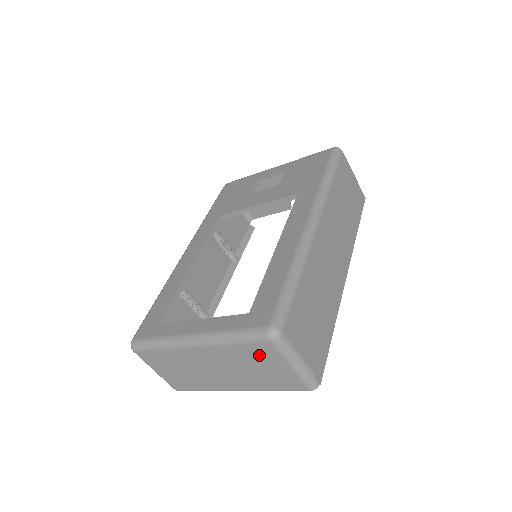
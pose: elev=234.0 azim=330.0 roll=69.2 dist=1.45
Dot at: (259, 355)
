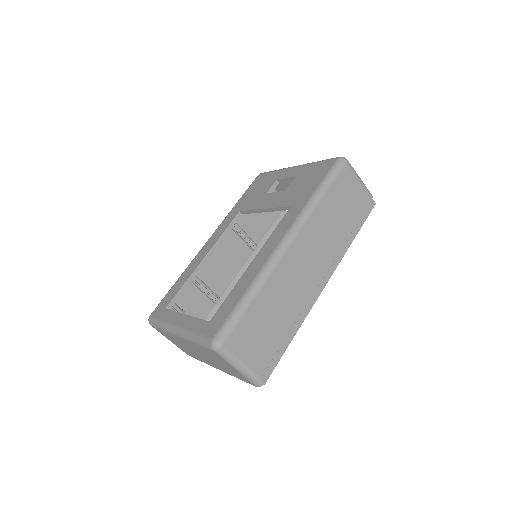
Dot at: (214, 355)
